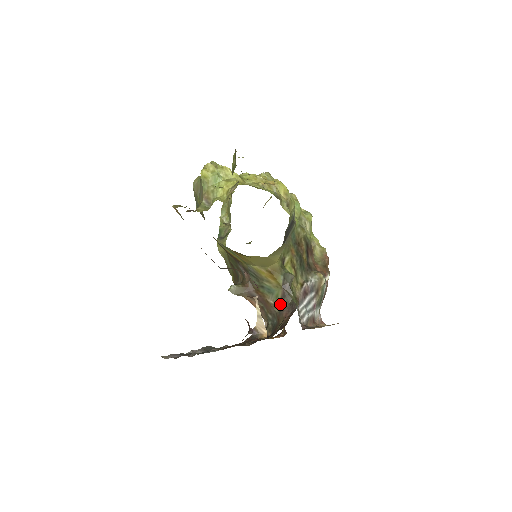
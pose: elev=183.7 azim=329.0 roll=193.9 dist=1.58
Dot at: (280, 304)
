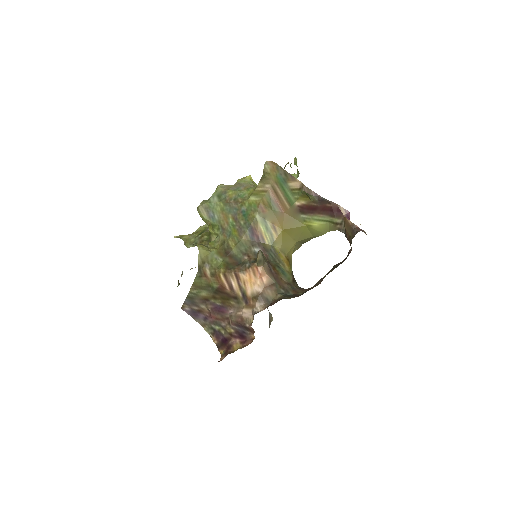
Dot at: (292, 284)
